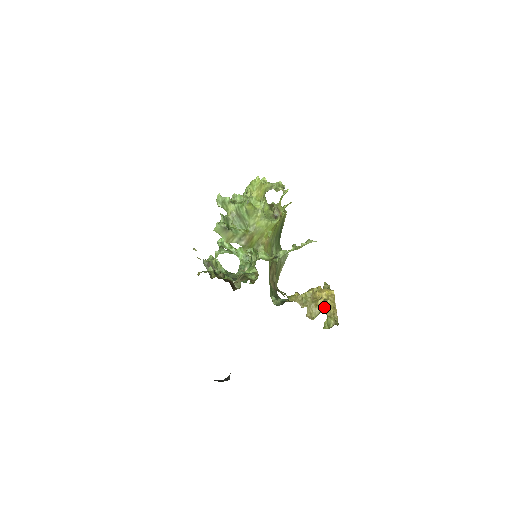
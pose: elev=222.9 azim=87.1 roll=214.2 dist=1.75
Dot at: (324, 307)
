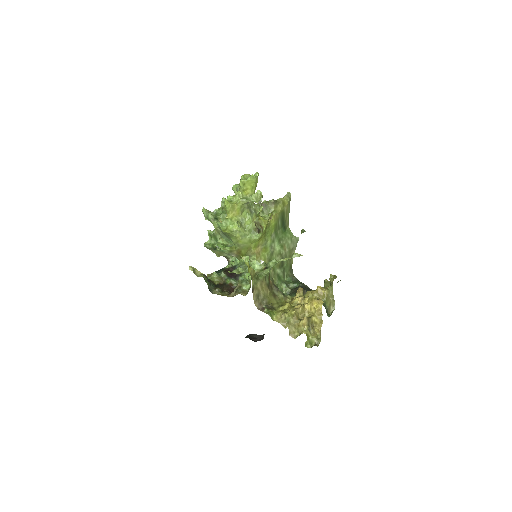
Dot at: (309, 324)
